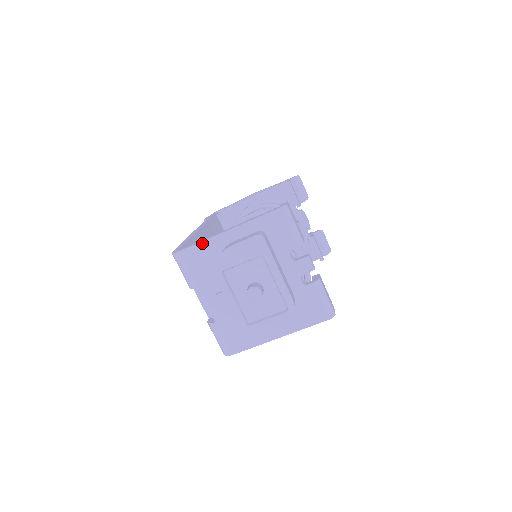
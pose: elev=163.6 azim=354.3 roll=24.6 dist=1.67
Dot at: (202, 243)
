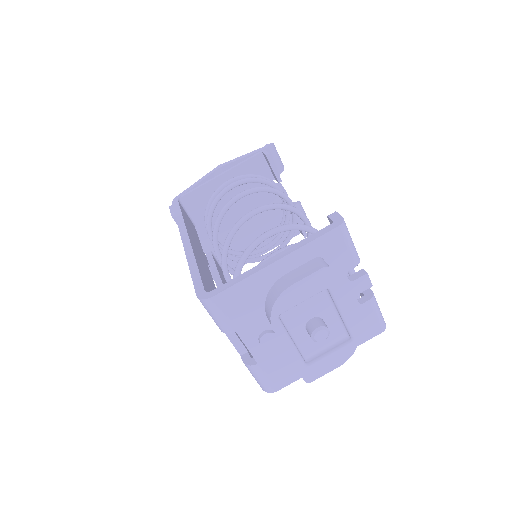
Dot at: (242, 282)
